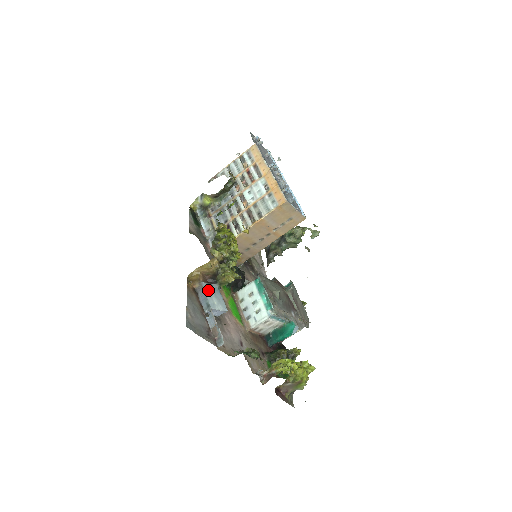
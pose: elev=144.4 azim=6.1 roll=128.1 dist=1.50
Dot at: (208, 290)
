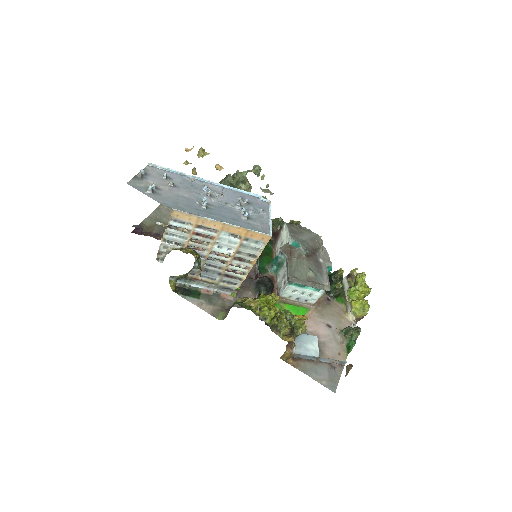
Dot at: (301, 349)
